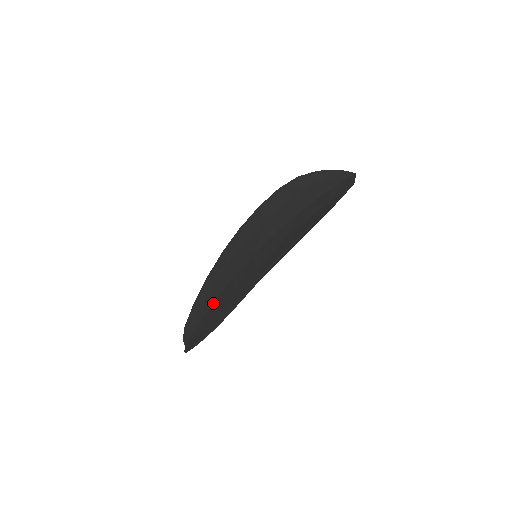
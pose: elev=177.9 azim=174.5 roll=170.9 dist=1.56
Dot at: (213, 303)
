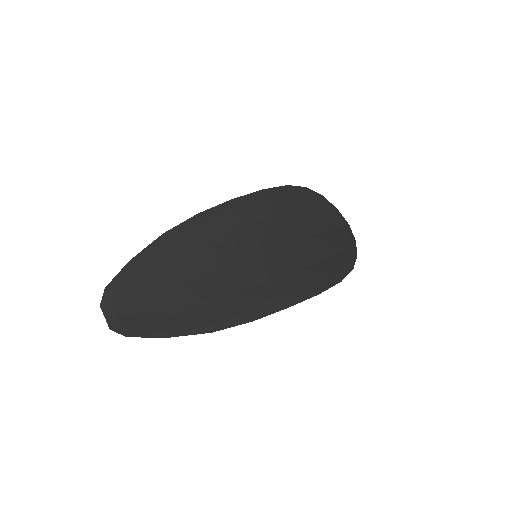
Dot at: (183, 283)
